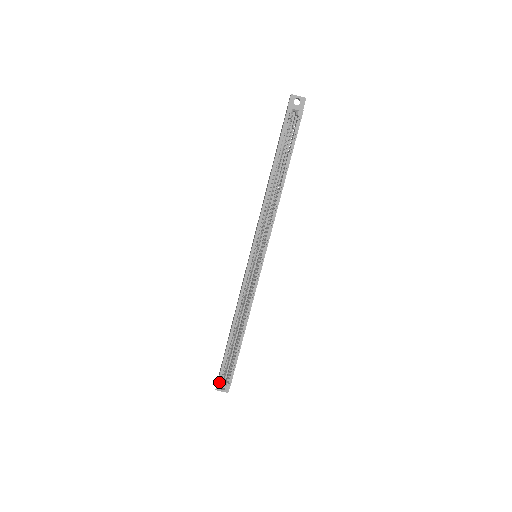
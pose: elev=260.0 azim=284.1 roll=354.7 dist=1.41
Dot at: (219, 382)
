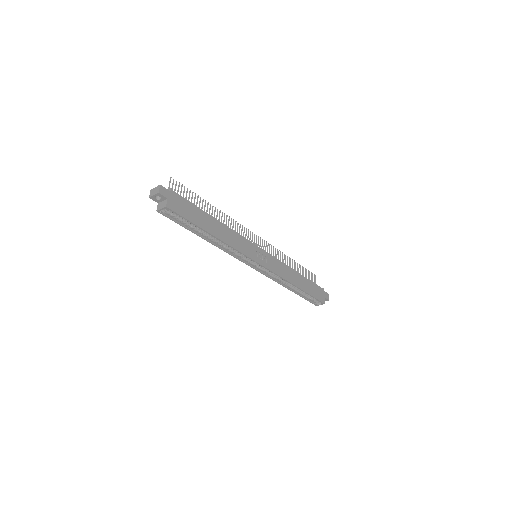
Dot at: (316, 302)
